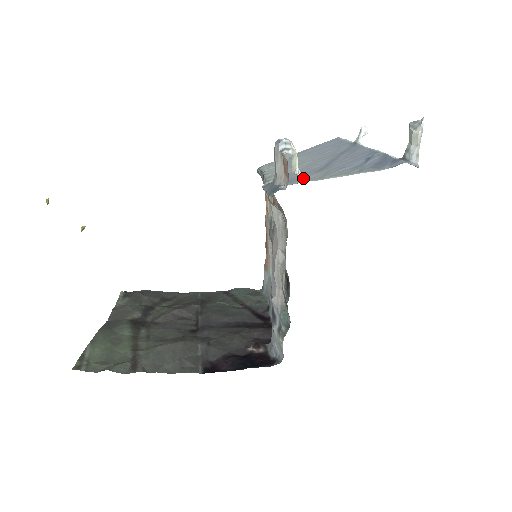
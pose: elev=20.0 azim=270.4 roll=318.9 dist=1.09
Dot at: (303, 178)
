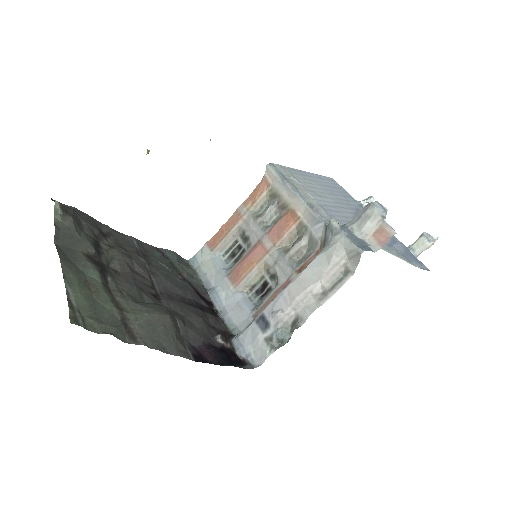
Dot at: occluded
